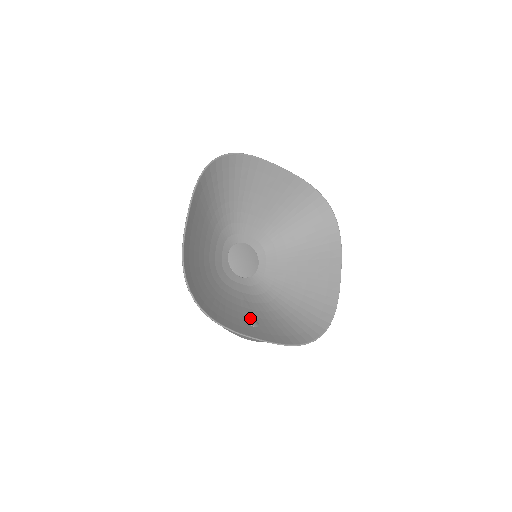
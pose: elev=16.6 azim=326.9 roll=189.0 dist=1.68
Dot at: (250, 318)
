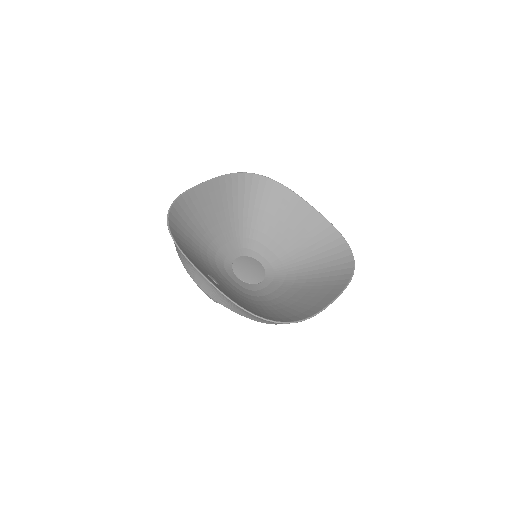
Dot at: occluded
